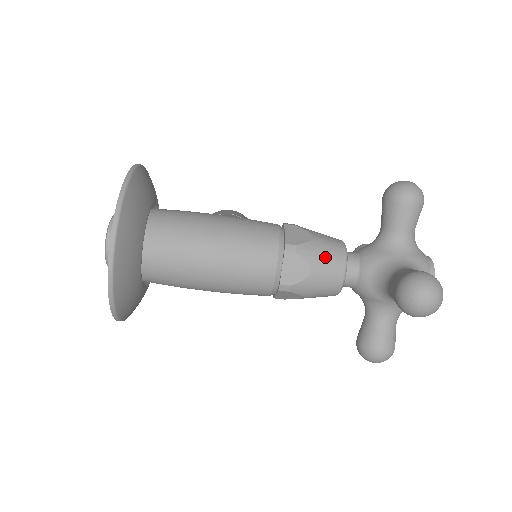
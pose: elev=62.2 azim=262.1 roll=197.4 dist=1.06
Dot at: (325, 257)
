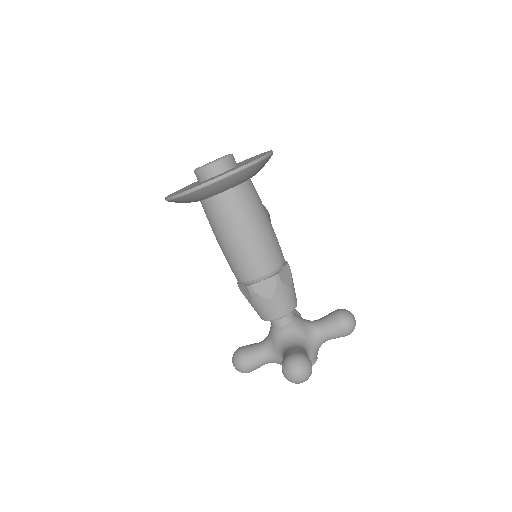
Dot at: (284, 301)
